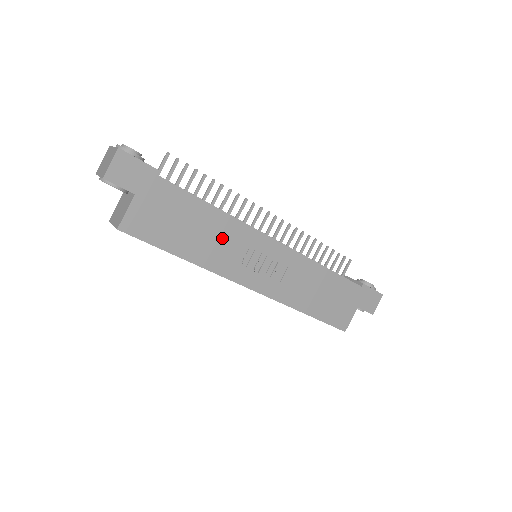
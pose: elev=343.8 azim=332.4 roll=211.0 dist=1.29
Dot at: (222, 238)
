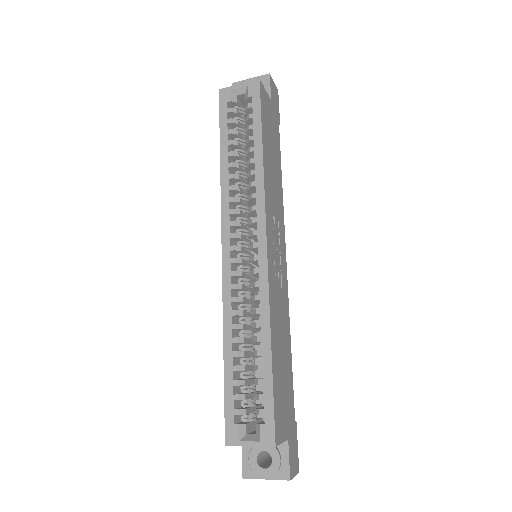
Dot at: (276, 193)
